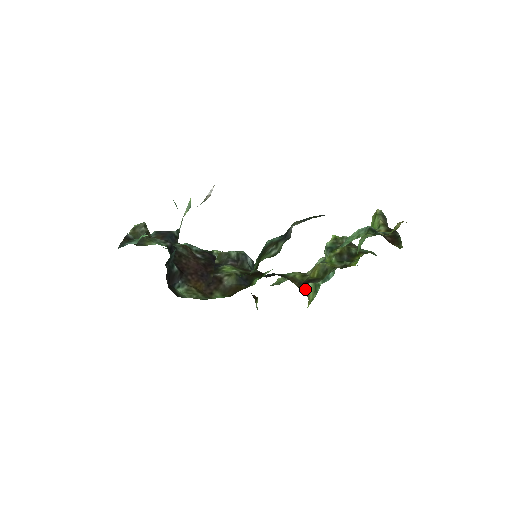
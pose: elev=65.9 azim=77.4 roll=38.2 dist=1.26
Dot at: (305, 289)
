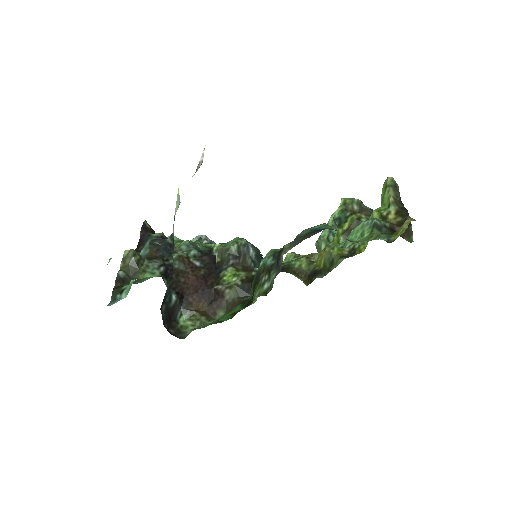
Dot at: occluded
